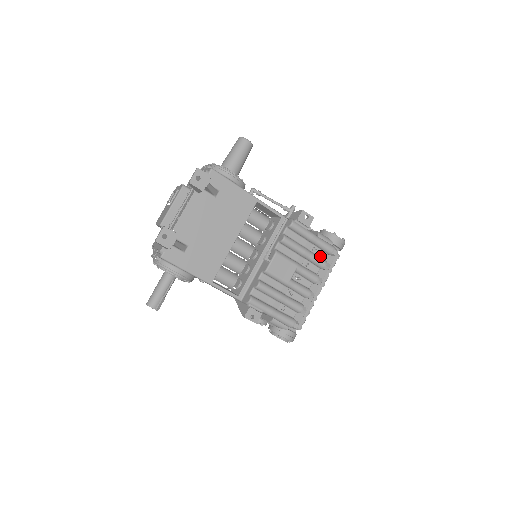
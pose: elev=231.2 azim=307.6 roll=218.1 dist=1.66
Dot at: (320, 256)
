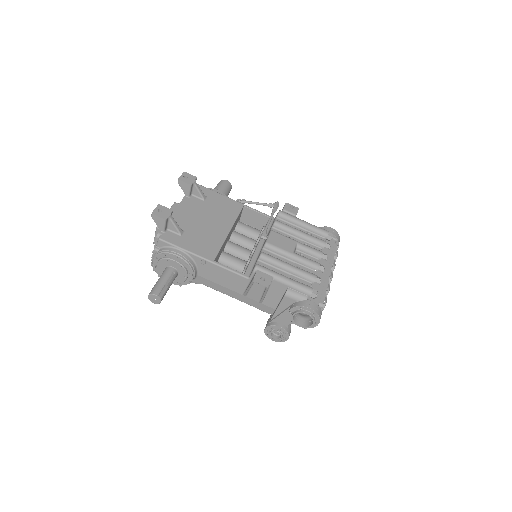
Dot at: occluded
